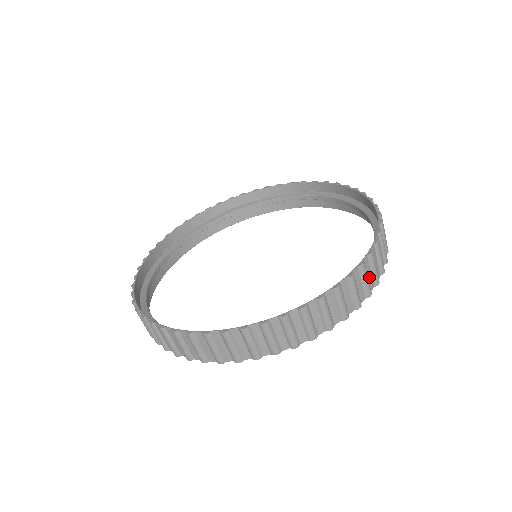
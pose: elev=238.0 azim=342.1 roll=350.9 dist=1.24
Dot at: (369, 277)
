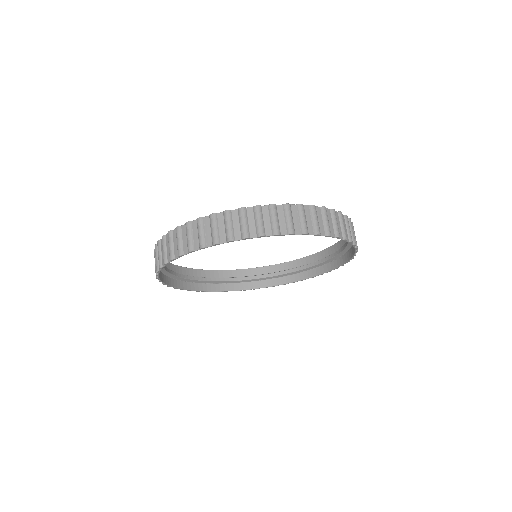
Dot at: (348, 250)
